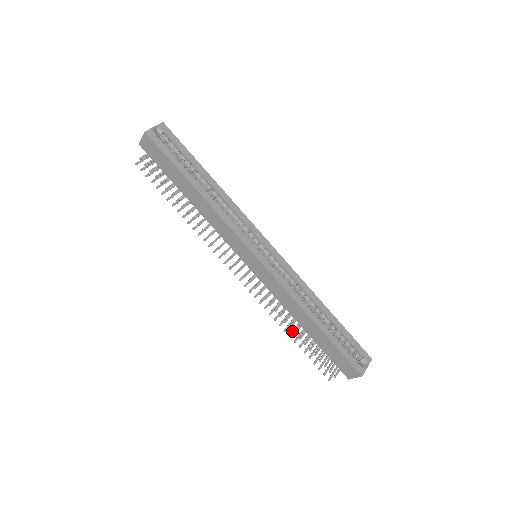
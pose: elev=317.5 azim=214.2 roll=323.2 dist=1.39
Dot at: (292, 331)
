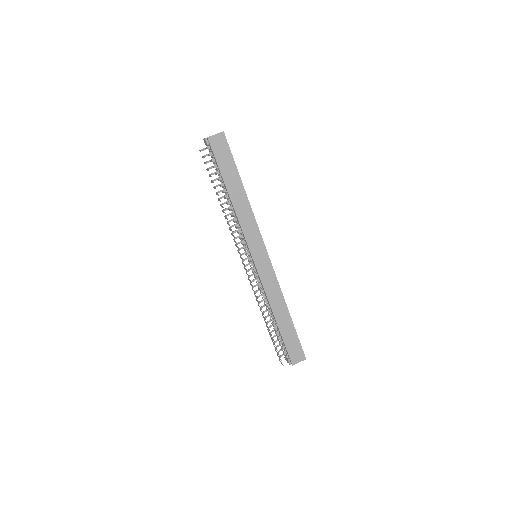
Dot at: (266, 322)
